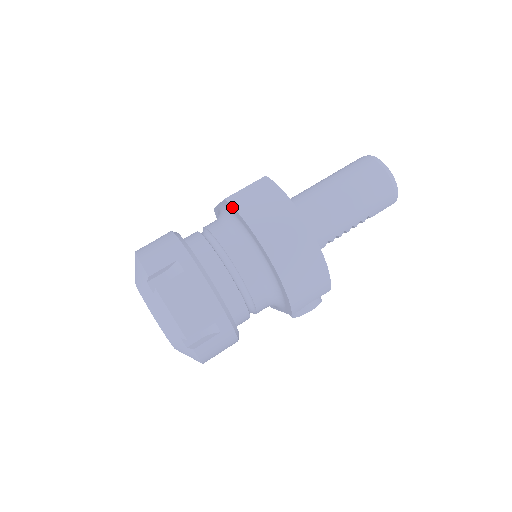
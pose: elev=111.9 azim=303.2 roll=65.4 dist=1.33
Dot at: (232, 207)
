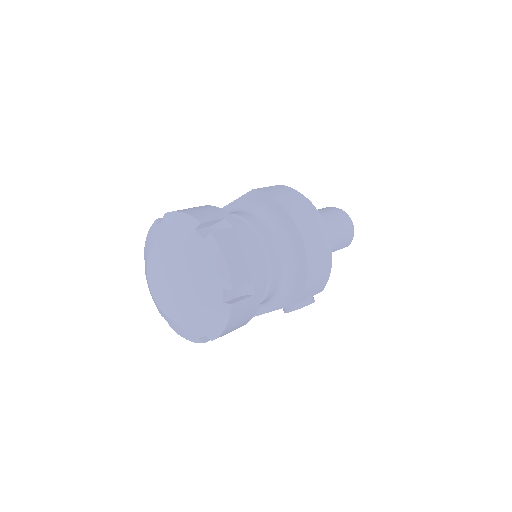
Dot at: (263, 194)
